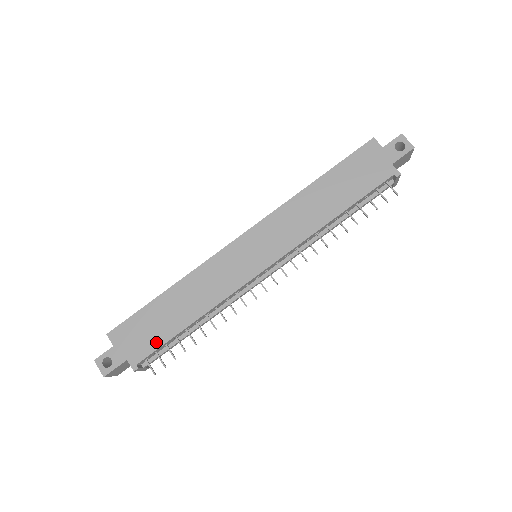
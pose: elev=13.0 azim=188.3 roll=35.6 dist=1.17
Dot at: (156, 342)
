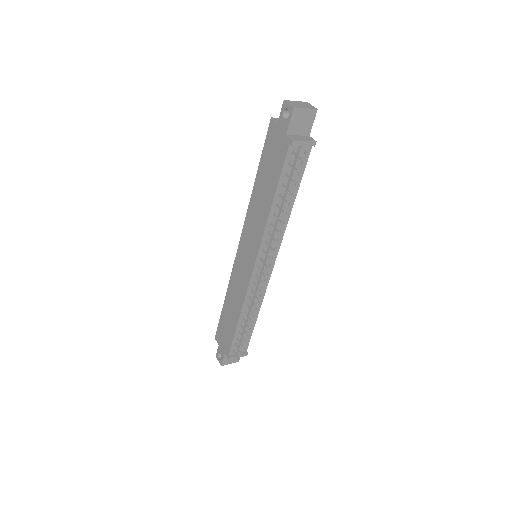
Dot at: (230, 338)
